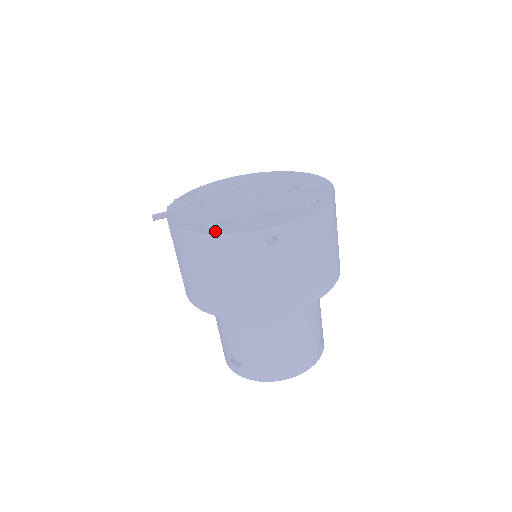
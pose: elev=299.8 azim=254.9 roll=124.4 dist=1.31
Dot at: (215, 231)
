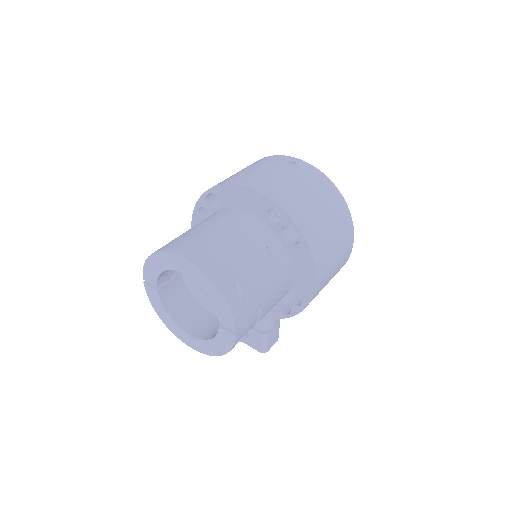
Dot at: occluded
